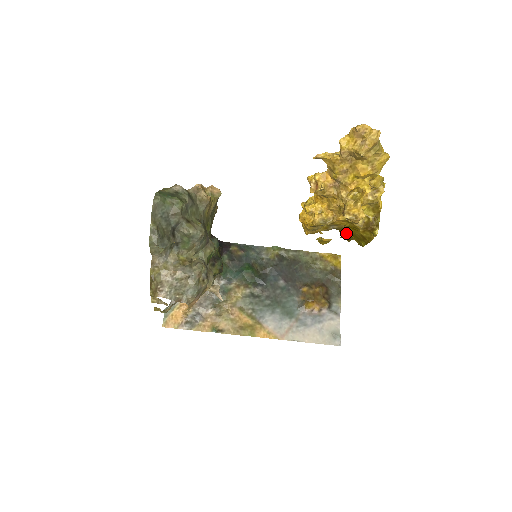
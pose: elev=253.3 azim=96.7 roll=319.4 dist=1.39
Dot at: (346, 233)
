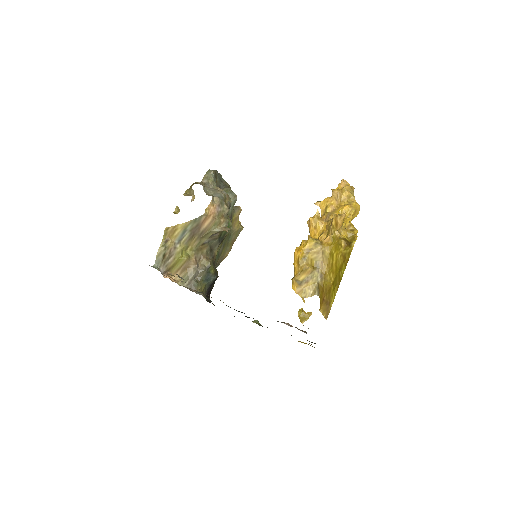
Dot at: (327, 287)
